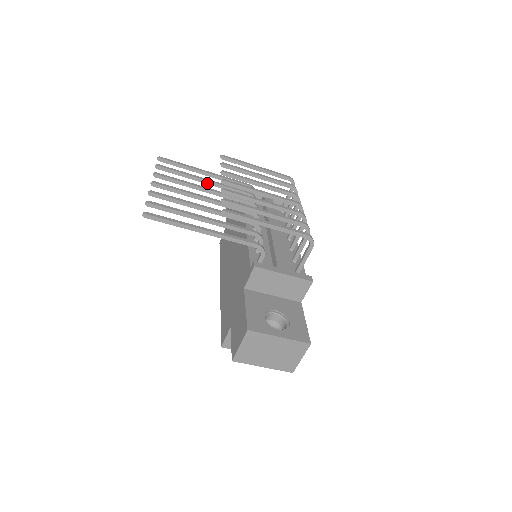
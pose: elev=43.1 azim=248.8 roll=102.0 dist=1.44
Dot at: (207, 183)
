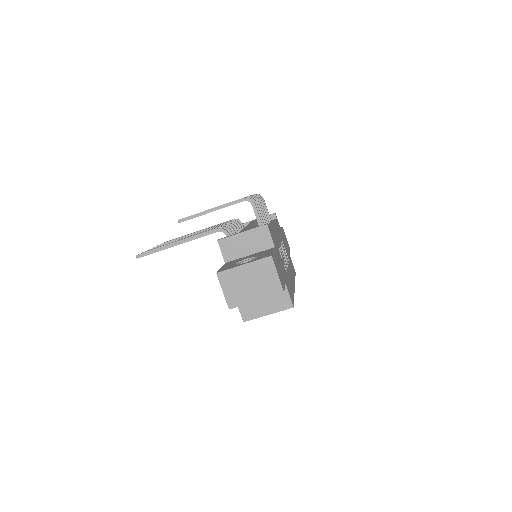
Dot at: occluded
